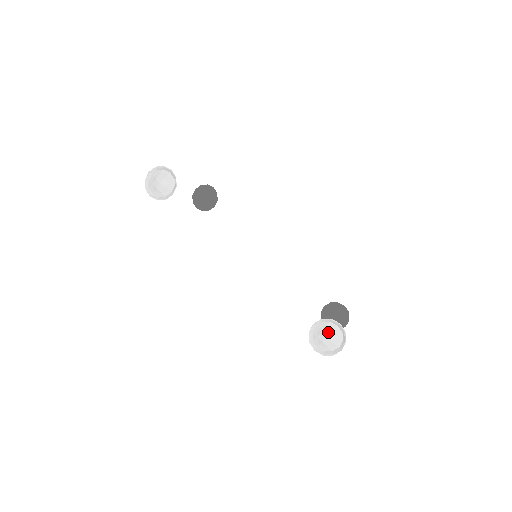
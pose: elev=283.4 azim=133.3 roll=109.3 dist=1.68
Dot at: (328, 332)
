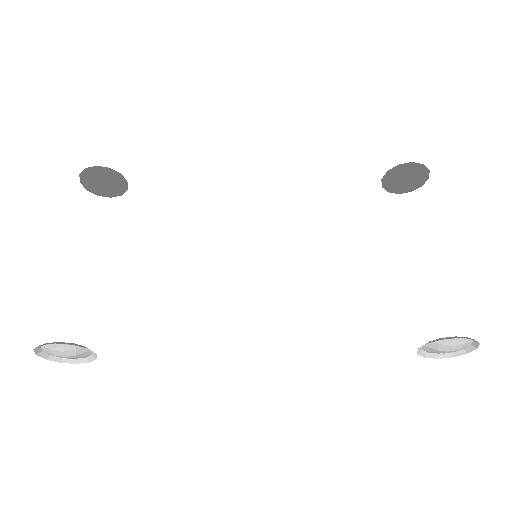
Dot at: (446, 348)
